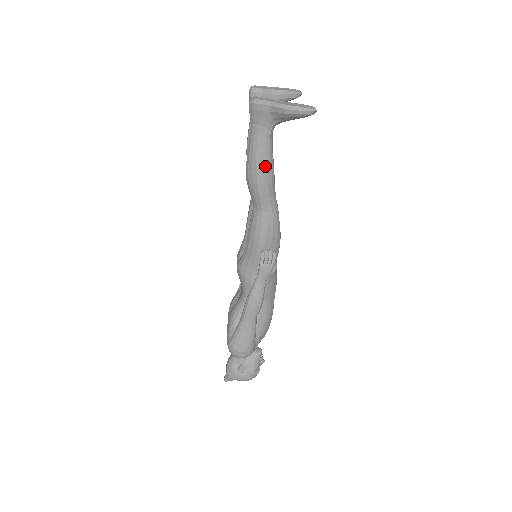
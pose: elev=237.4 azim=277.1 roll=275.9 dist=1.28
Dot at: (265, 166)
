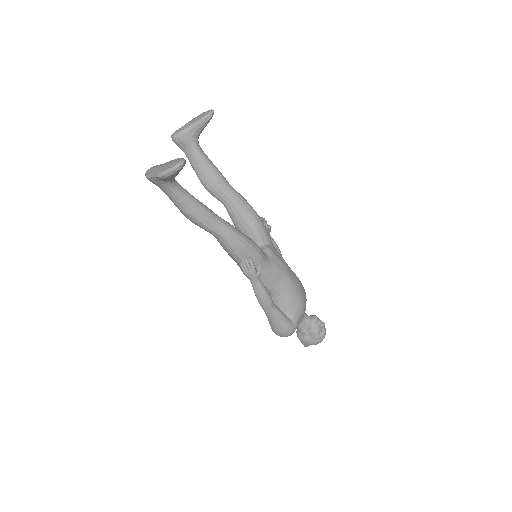
Dot at: (191, 210)
